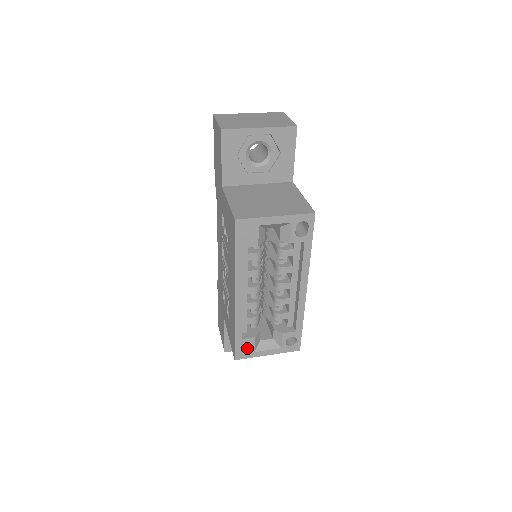
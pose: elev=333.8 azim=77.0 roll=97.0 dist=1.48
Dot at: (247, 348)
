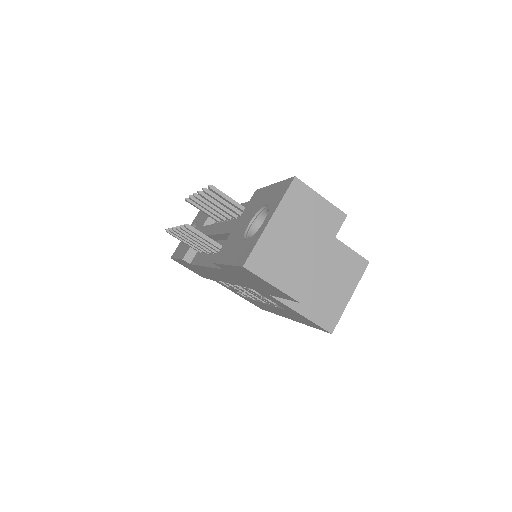
Dot at: occluded
